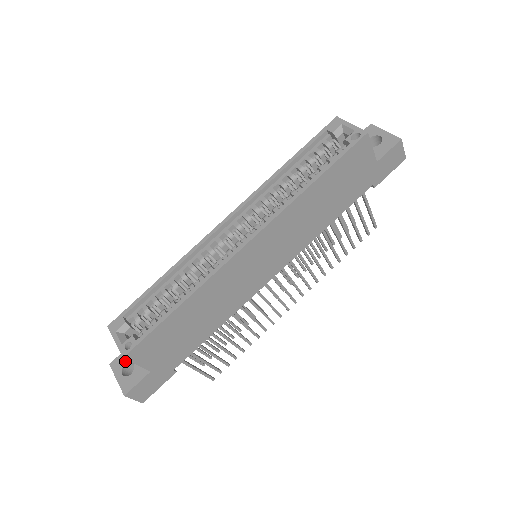
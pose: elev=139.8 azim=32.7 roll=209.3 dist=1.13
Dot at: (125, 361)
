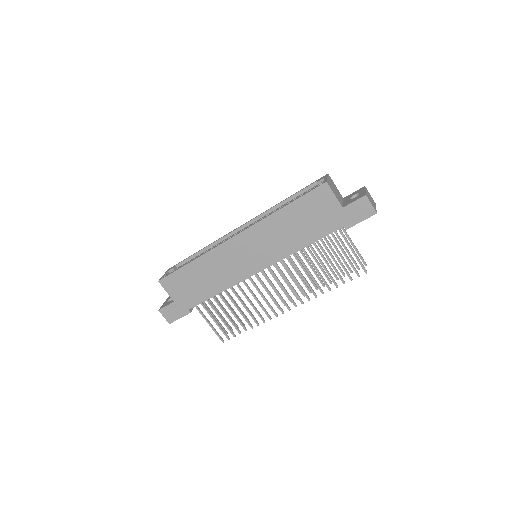
Dot at: occluded
